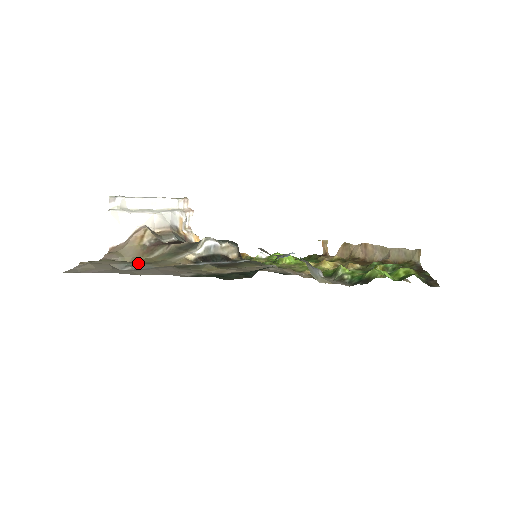
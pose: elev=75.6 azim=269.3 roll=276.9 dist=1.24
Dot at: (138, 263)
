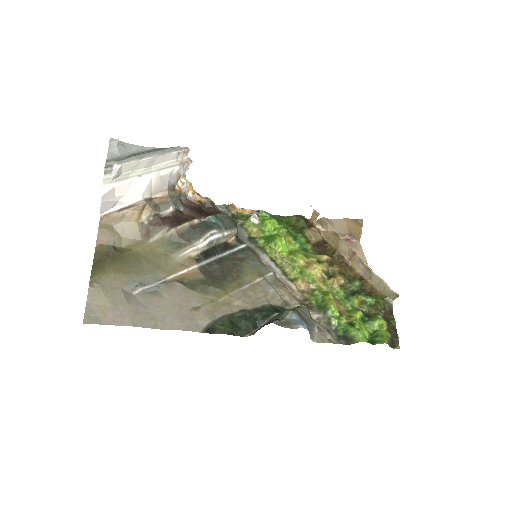
Dot at: (145, 272)
